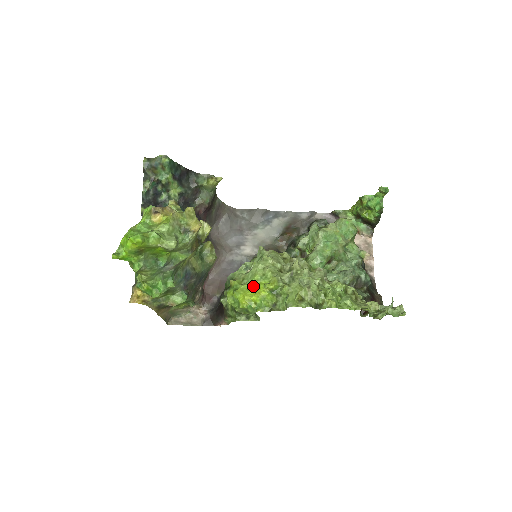
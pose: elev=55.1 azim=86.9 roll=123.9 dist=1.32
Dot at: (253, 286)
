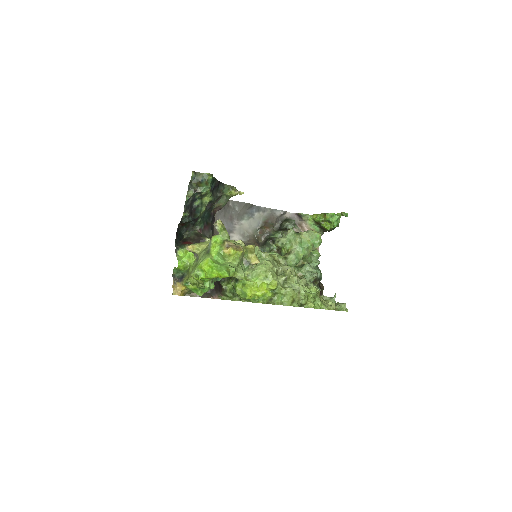
Dot at: (257, 284)
